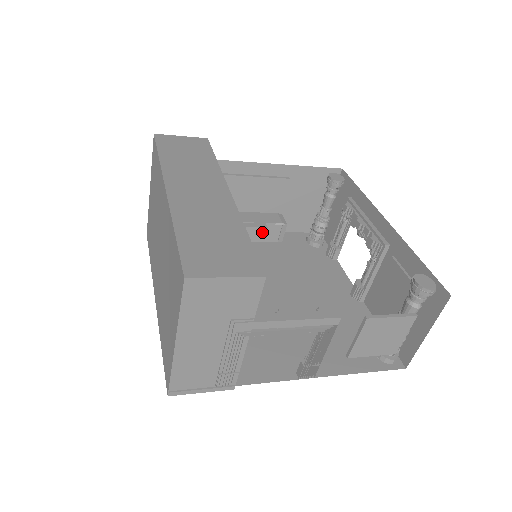
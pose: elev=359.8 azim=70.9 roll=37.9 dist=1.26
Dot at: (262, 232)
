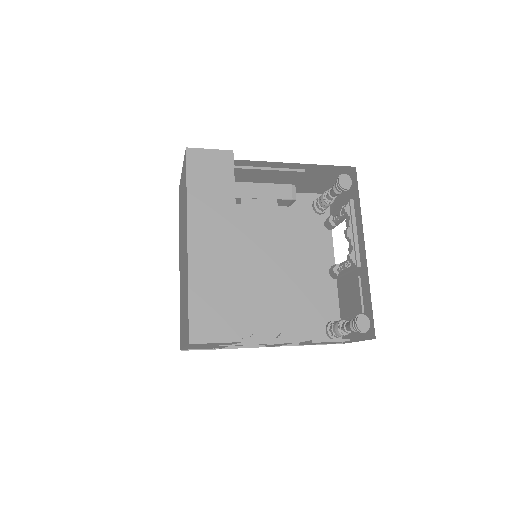
Dot at: occluded
